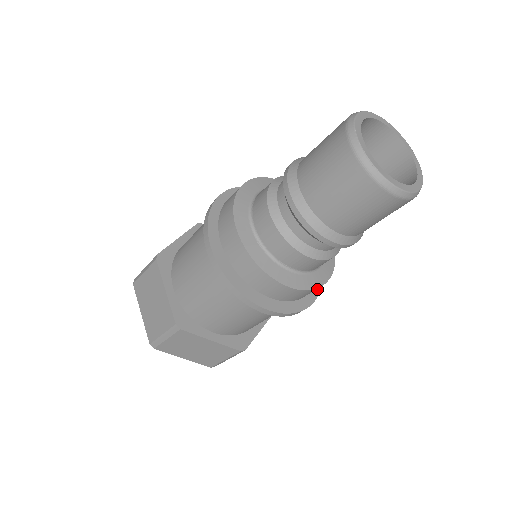
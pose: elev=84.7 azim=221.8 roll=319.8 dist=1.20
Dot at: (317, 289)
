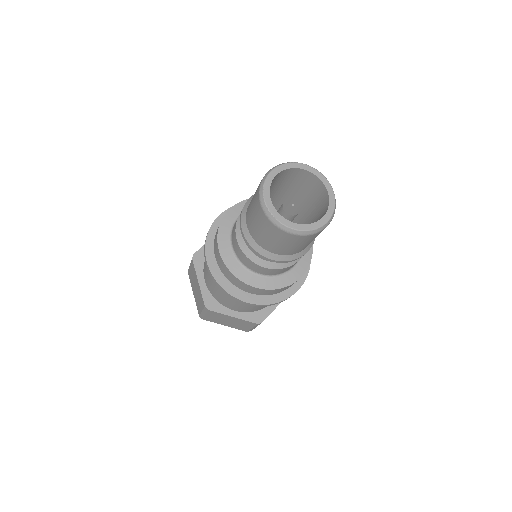
Dot at: (301, 282)
